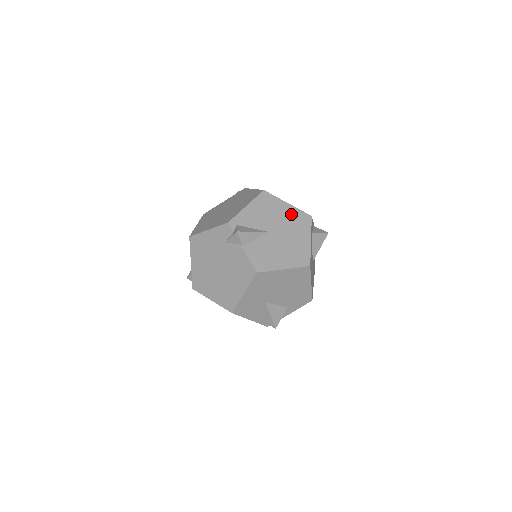
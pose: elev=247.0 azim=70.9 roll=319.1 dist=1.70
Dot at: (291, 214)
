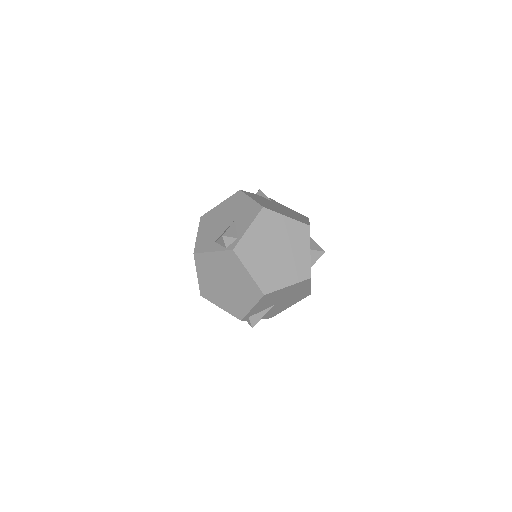
Dot at: (292, 289)
